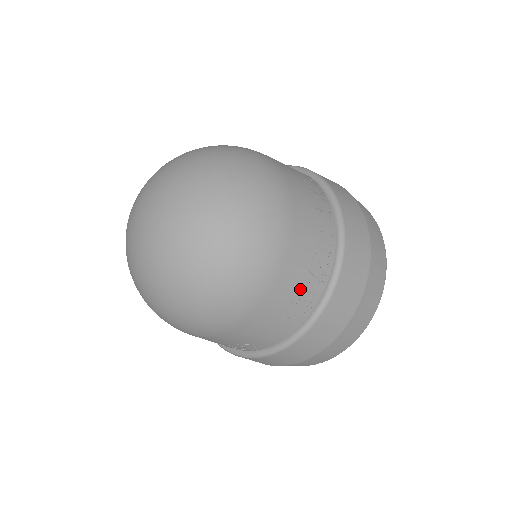
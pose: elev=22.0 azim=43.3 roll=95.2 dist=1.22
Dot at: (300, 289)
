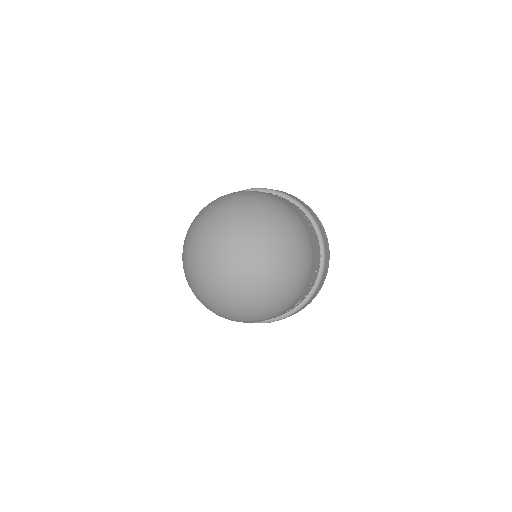
Dot at: occluded
